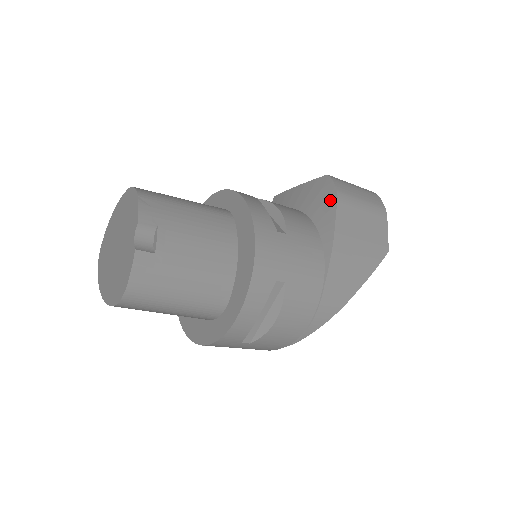
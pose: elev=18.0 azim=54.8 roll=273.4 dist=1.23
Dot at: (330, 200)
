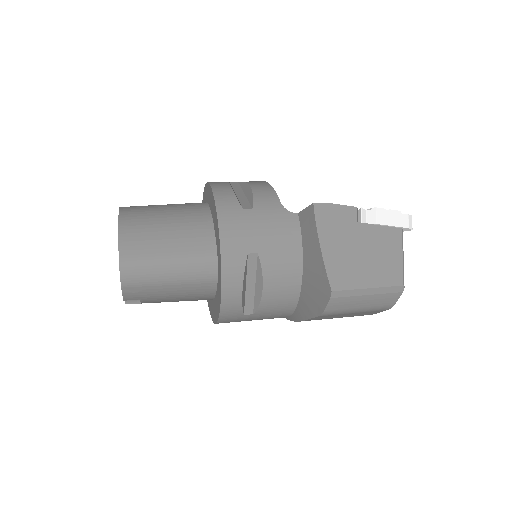
Dot at: (315, 308)
